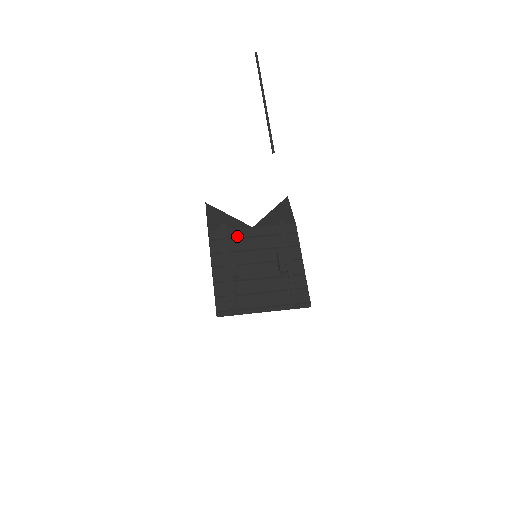
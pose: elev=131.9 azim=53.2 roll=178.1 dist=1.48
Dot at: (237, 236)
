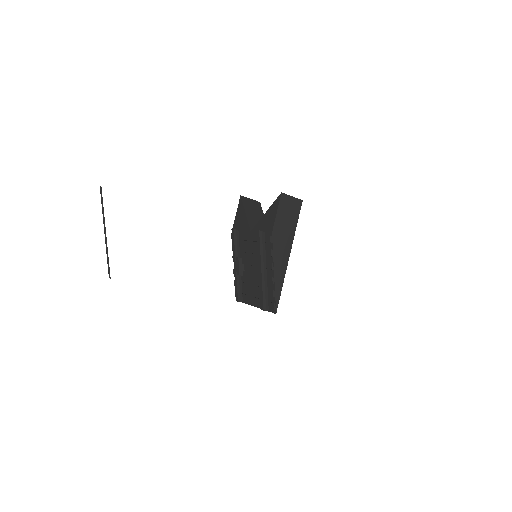
Dot at: (242, 239)
